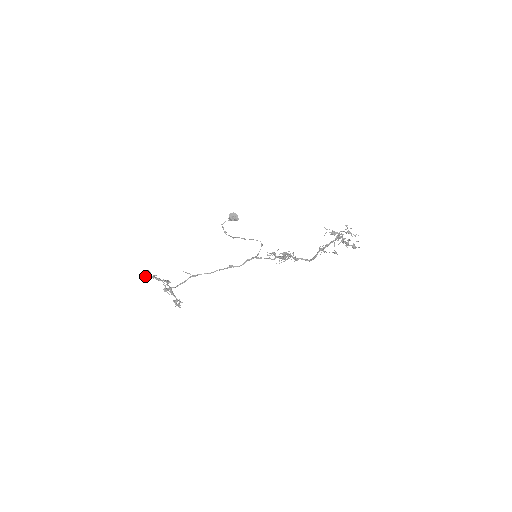
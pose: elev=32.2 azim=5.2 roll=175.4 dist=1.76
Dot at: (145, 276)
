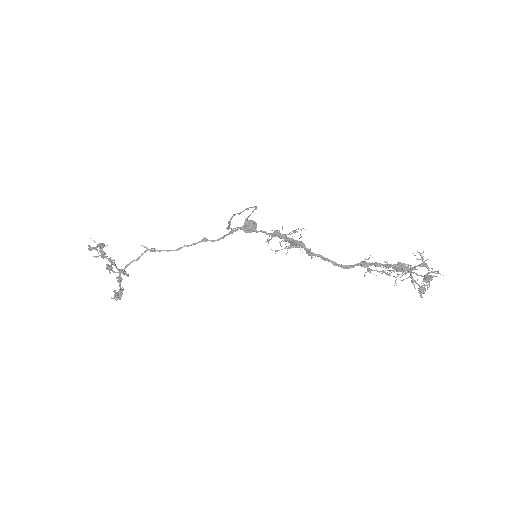
Dot at: (95, 247)
